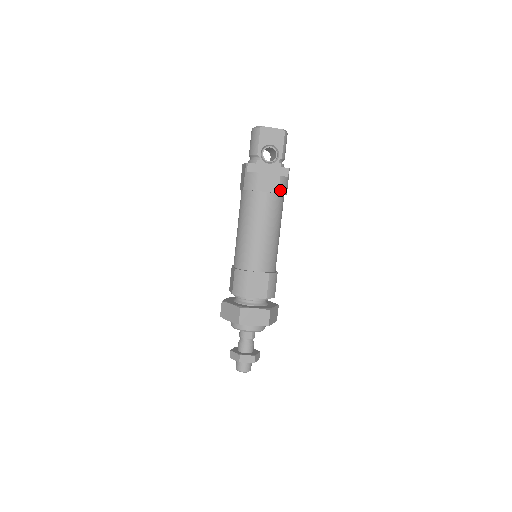
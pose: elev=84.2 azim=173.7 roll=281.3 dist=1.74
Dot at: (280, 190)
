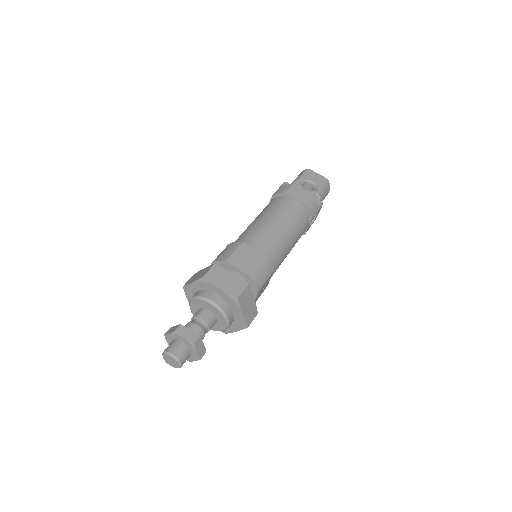
Dot at: (308, 204)
